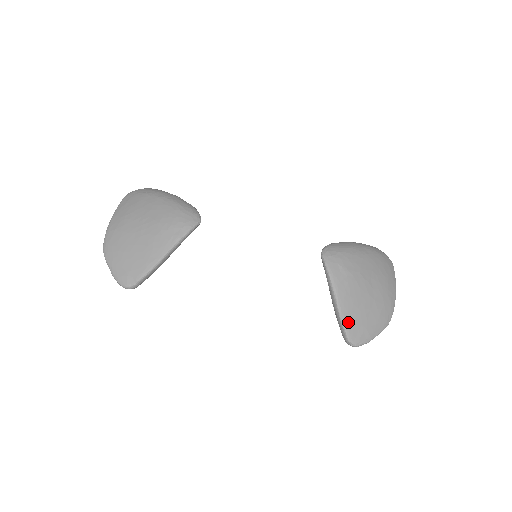
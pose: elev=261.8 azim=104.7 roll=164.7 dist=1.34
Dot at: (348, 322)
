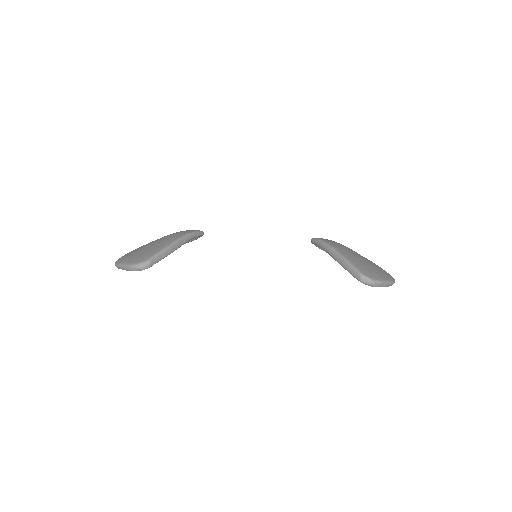
Dot at: (354, 264)
